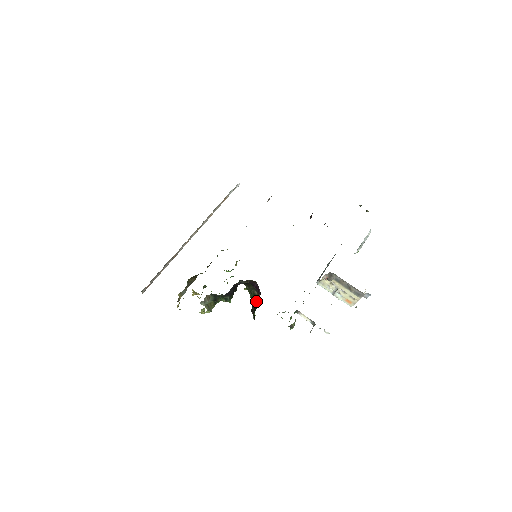
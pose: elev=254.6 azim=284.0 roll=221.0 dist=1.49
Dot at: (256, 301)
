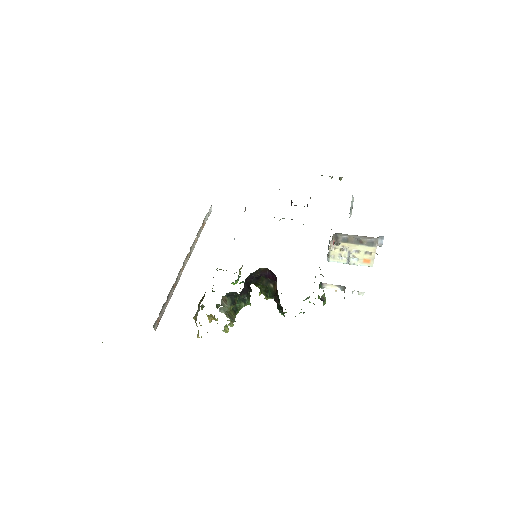
Dot at: occluded
